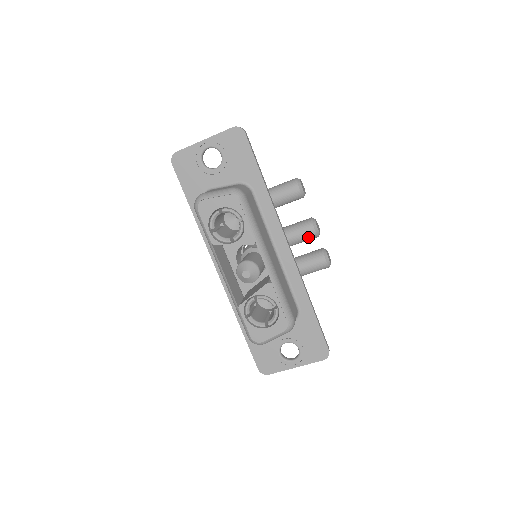
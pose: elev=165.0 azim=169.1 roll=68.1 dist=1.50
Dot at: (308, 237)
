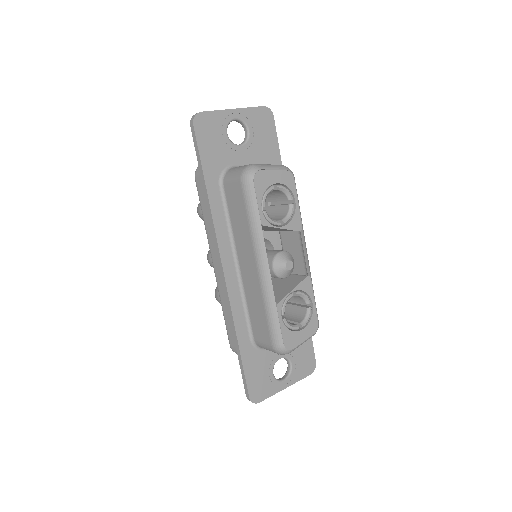
Dot at: occluded
